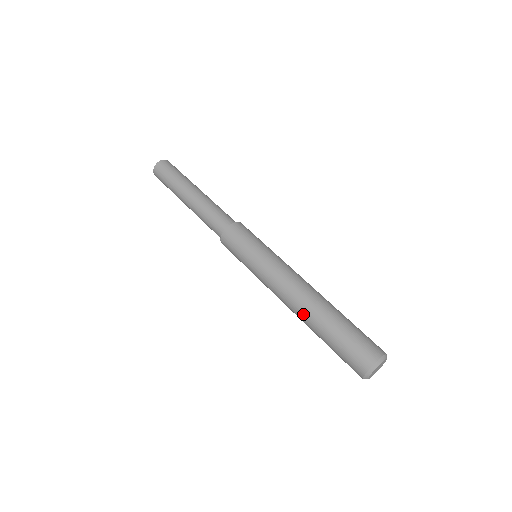
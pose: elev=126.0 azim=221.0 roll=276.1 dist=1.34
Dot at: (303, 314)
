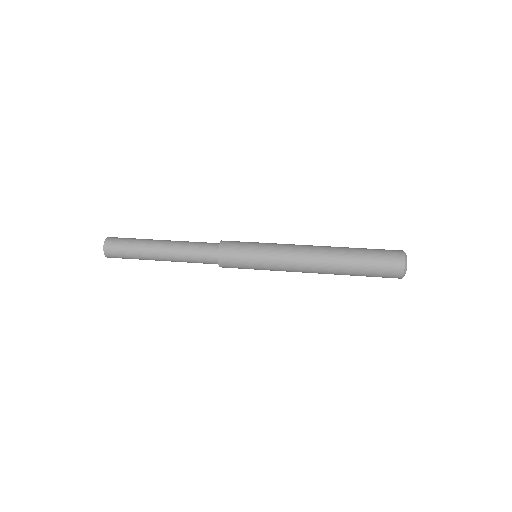
Dot at: (330, 272)
